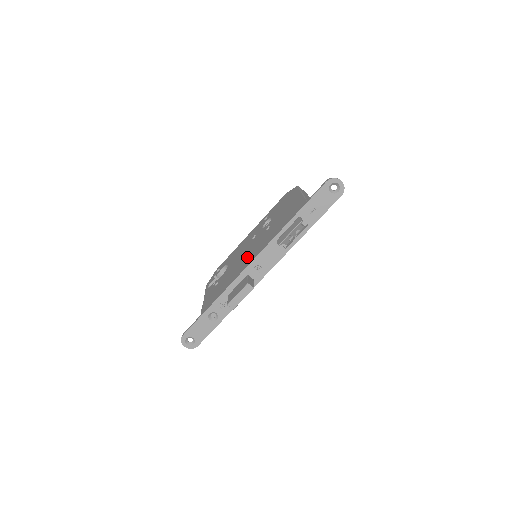
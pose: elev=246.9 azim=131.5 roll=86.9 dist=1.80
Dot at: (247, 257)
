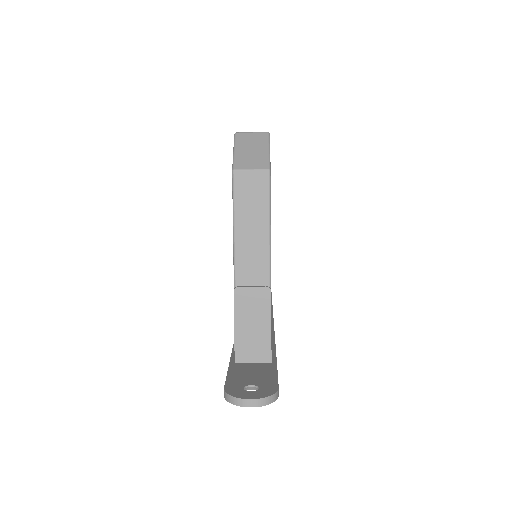
Dot at: occluded
